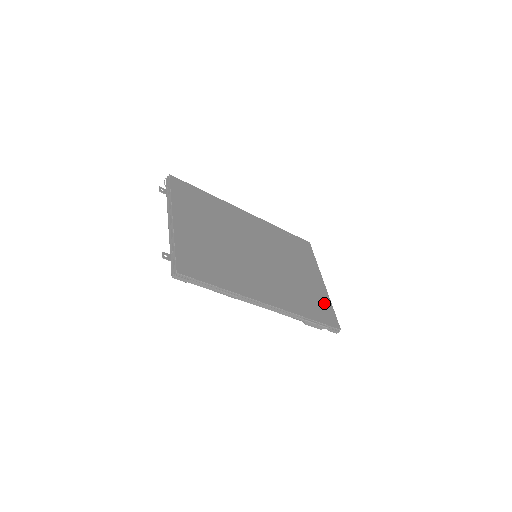
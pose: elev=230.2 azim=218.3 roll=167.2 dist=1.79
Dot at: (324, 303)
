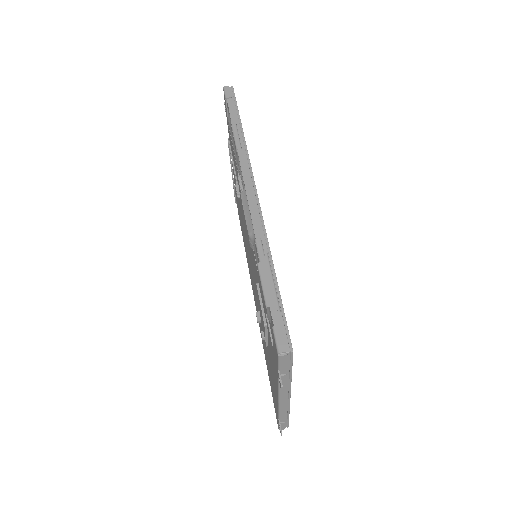
Dot at: occluded
